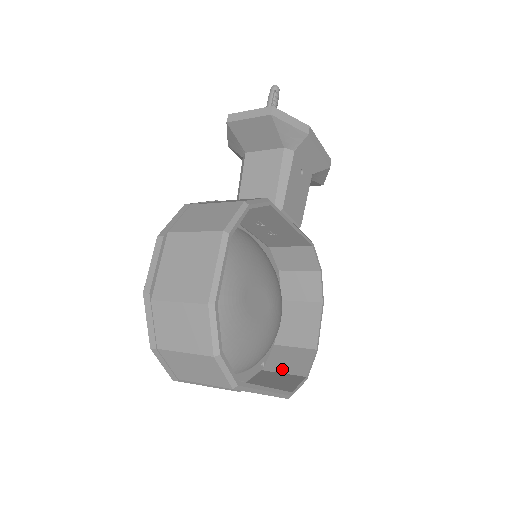
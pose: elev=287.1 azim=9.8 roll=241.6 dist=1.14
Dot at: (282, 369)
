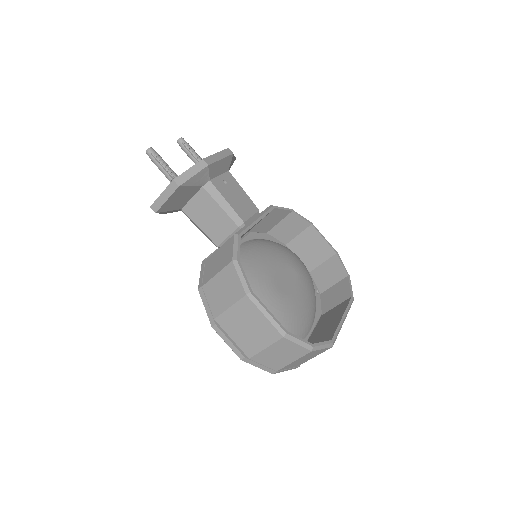
Dot at: (330, 283)
